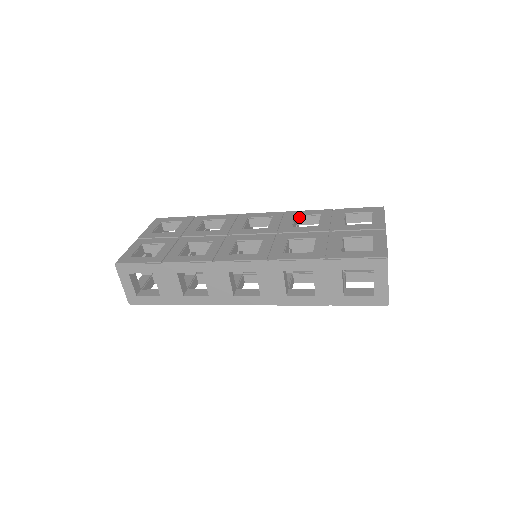
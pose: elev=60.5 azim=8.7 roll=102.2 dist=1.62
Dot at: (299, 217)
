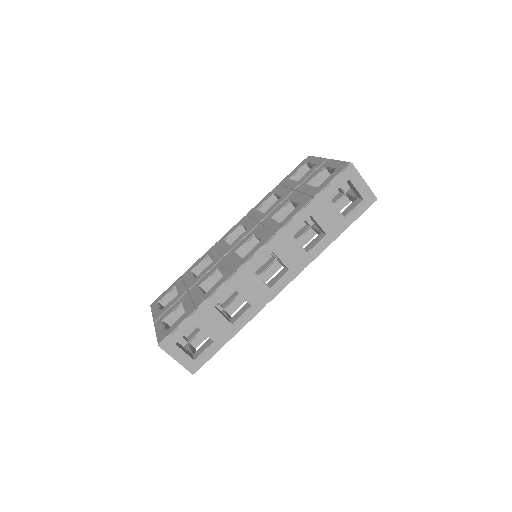
Dot at: (260, 208)
